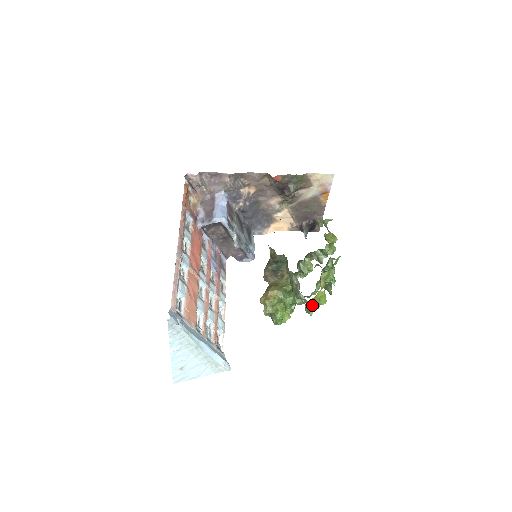
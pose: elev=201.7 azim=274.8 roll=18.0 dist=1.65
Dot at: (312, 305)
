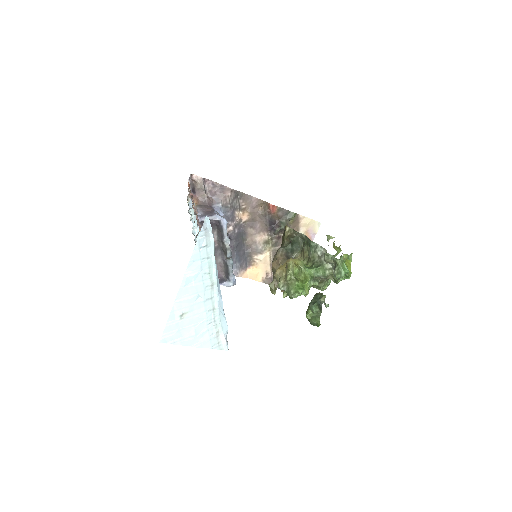
Dot at: (344, 266)
